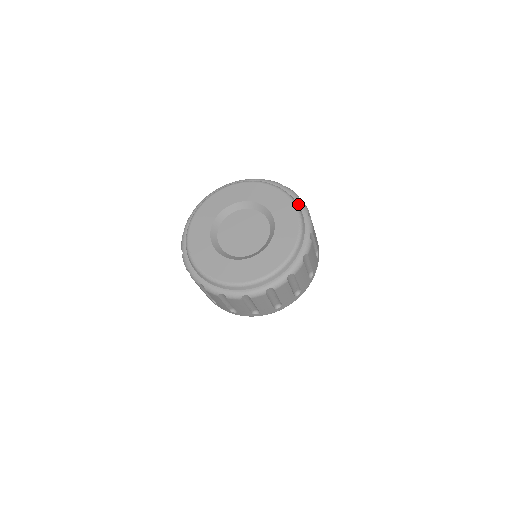
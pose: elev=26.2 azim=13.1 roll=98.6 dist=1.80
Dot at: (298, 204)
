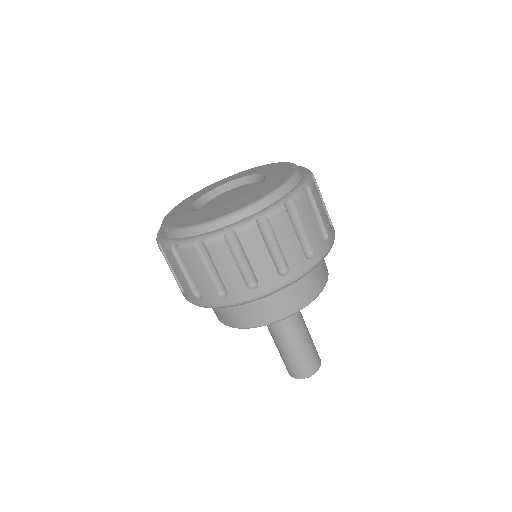
Dot at: occluded
